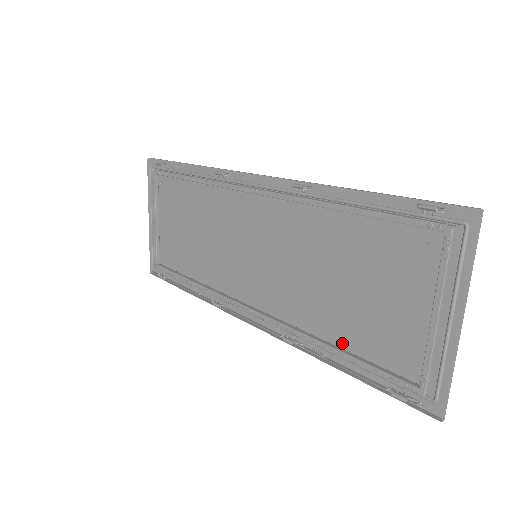
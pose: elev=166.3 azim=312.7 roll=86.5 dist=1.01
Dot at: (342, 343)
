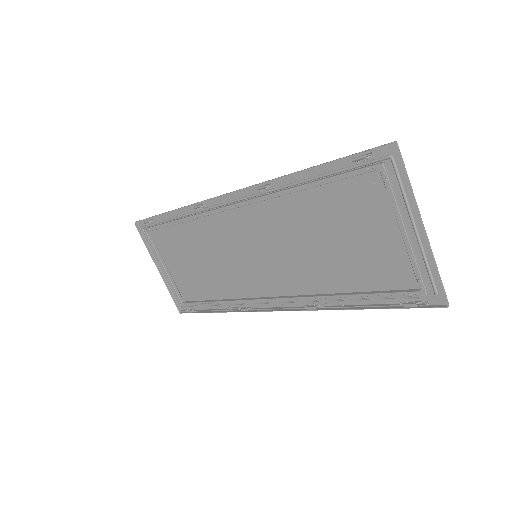
Dot at: (351, 288)
